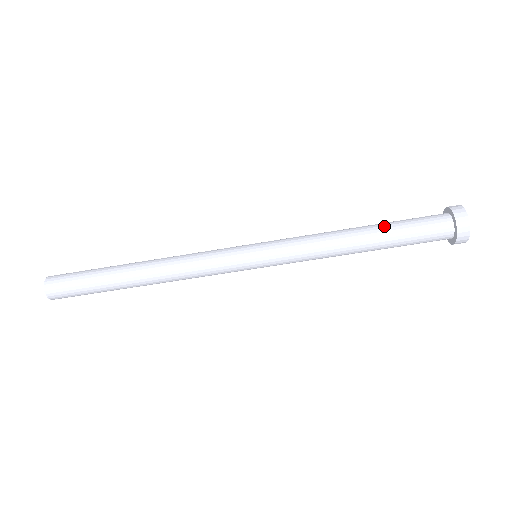
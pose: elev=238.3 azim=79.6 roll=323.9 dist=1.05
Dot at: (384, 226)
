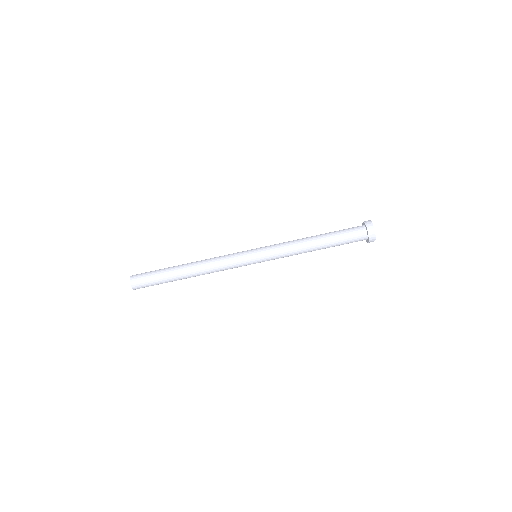
Dot at: (330, 239)
